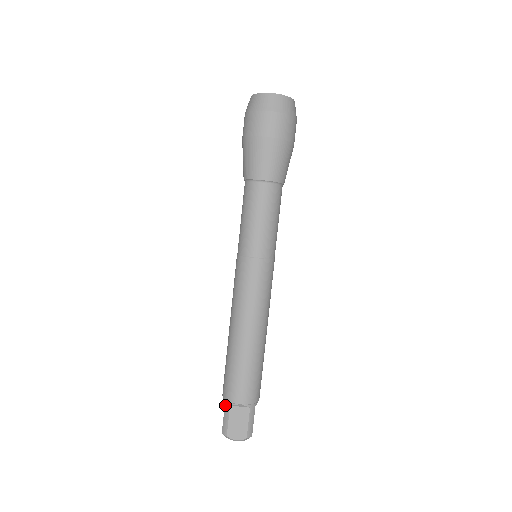
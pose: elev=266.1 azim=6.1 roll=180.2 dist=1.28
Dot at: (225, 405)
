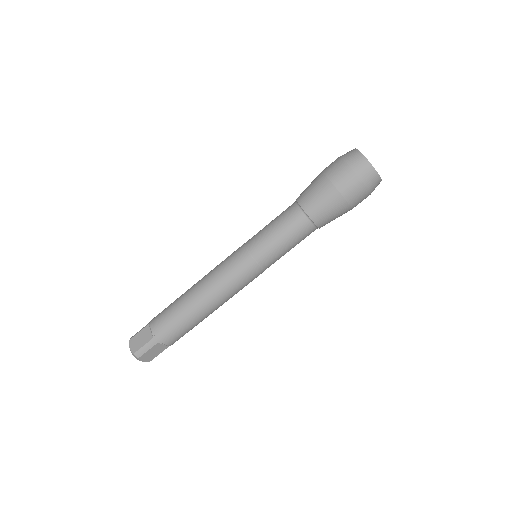
Dot at: (152, 340)
